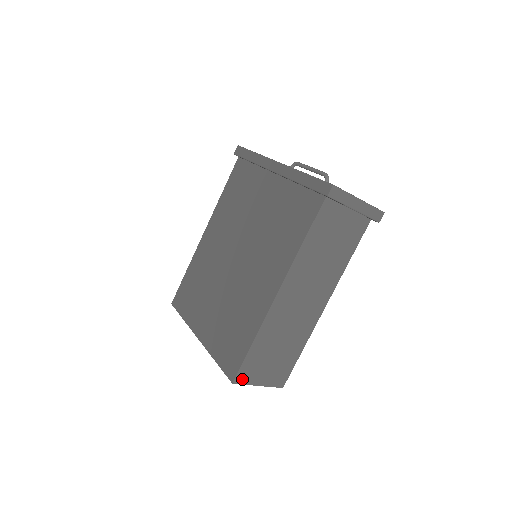
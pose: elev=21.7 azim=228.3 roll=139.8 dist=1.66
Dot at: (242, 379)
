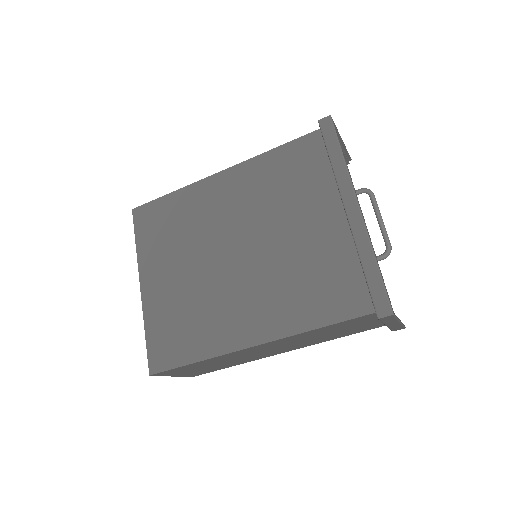
Dot at: (161, 374)
